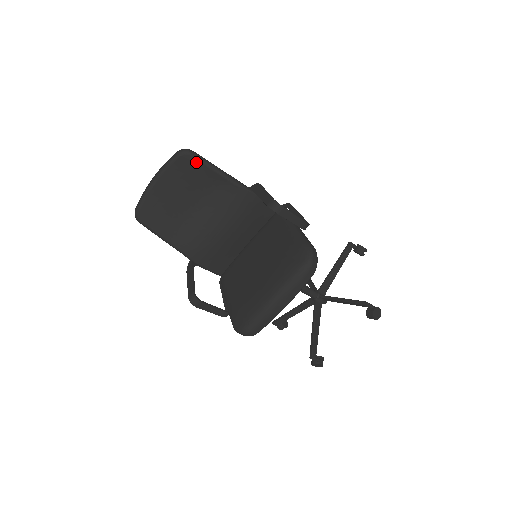
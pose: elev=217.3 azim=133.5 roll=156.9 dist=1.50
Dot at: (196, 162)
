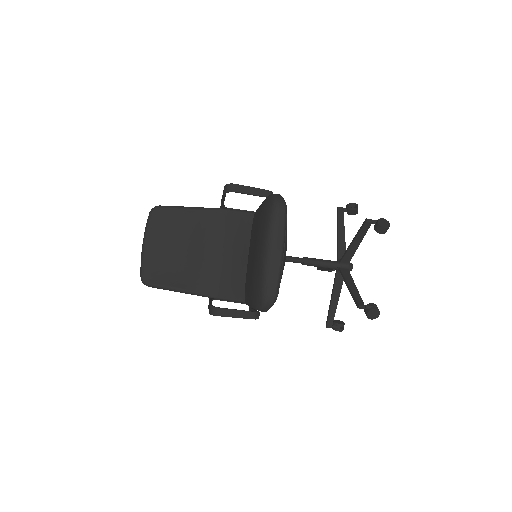
Dot at: (166, 211)
